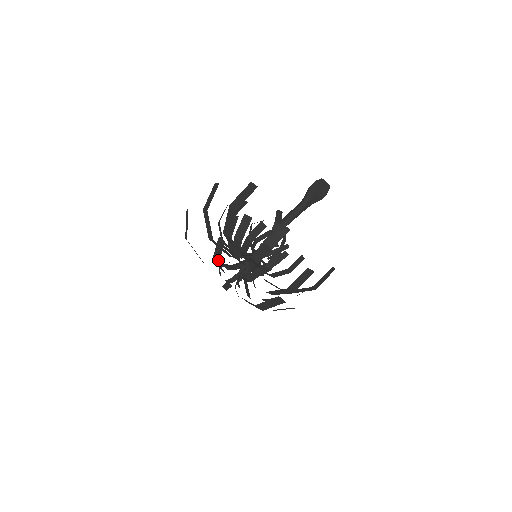
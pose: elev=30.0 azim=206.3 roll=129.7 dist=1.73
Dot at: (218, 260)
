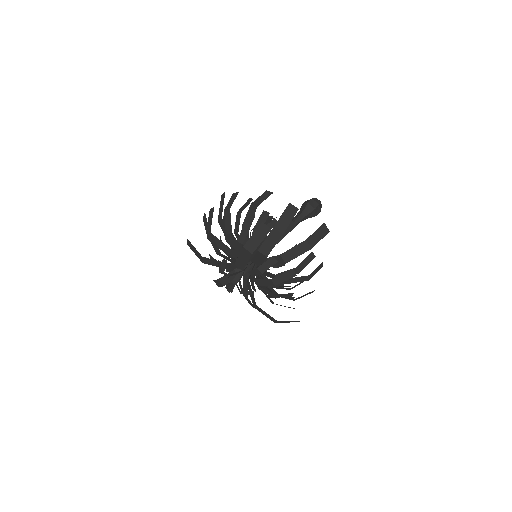
Dot at: (210, 229)
